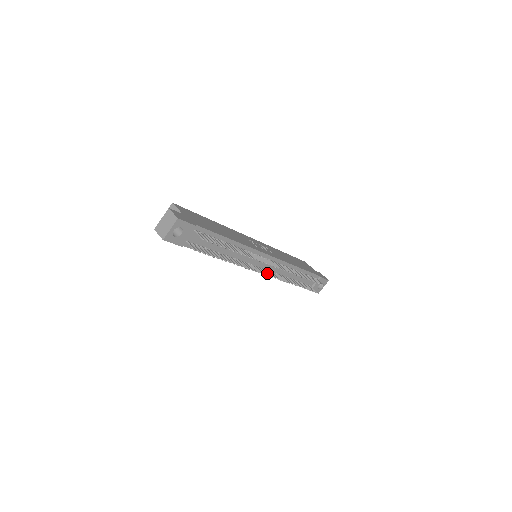
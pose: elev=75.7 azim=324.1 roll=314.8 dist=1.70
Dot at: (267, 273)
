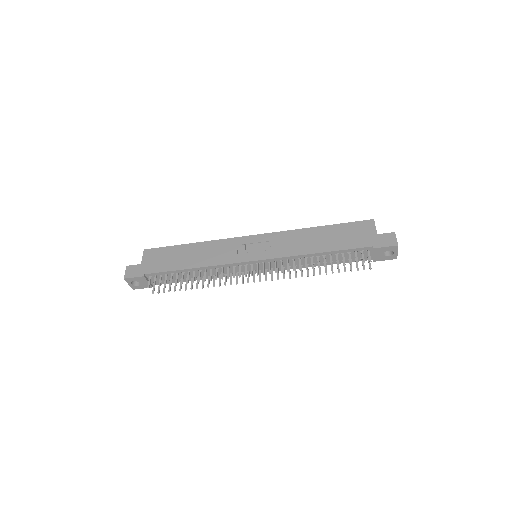
Dot at: (260, 277)
